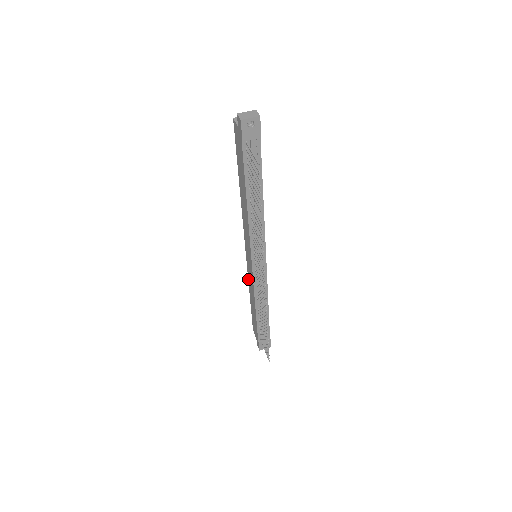
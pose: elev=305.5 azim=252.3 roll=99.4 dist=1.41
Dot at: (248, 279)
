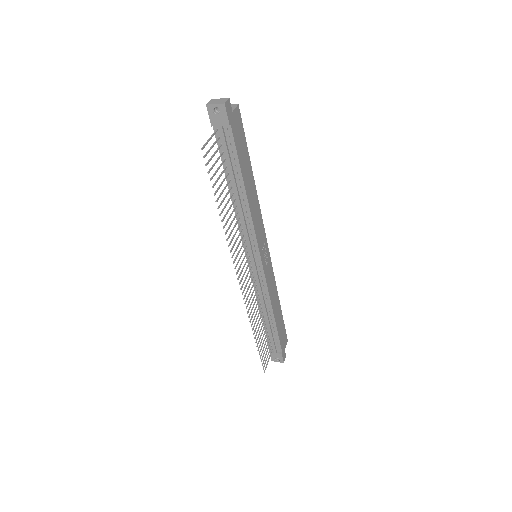
Dot at: occluded
